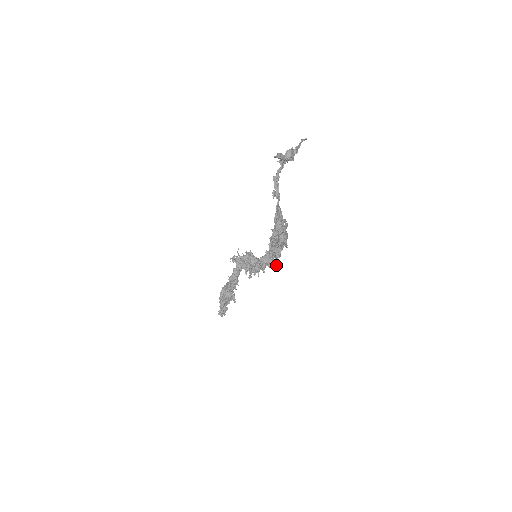
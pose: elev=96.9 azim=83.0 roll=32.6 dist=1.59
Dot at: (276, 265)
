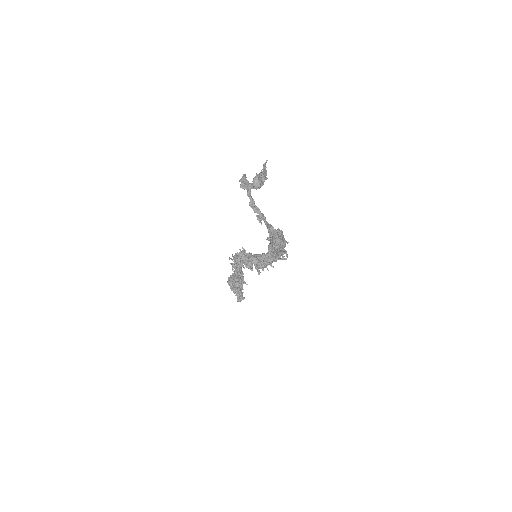
Dot at: (282, 258)
